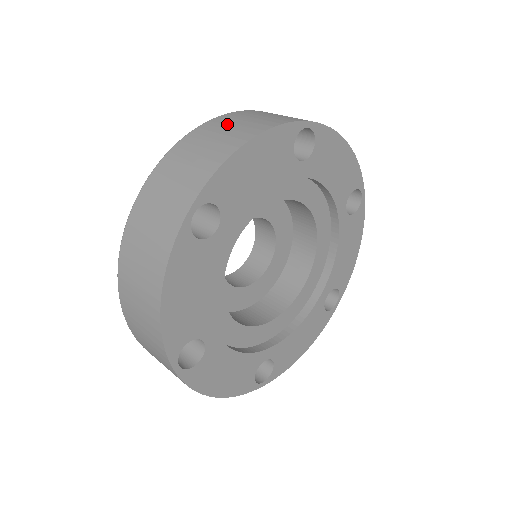
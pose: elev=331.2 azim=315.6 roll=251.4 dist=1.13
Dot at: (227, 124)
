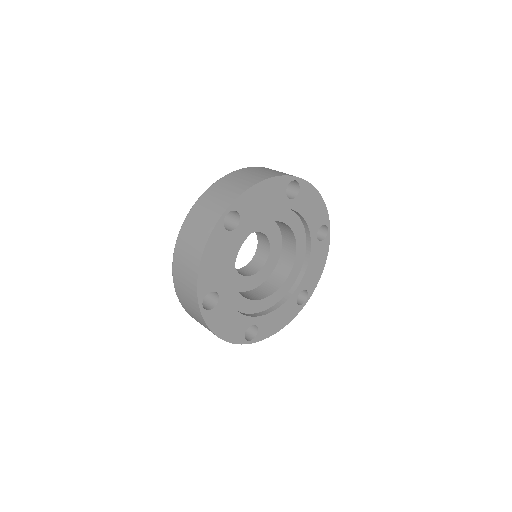
Dot at: (187, 241)
